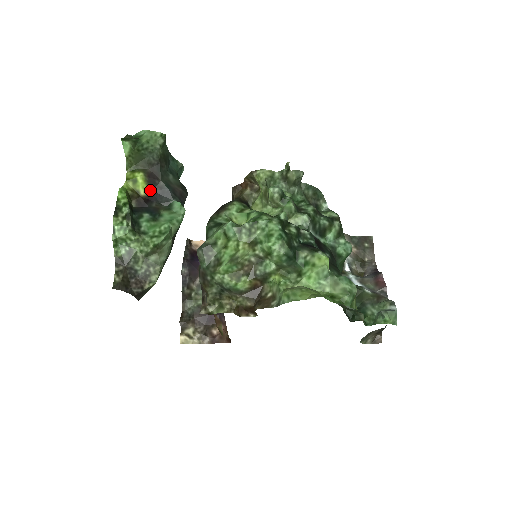
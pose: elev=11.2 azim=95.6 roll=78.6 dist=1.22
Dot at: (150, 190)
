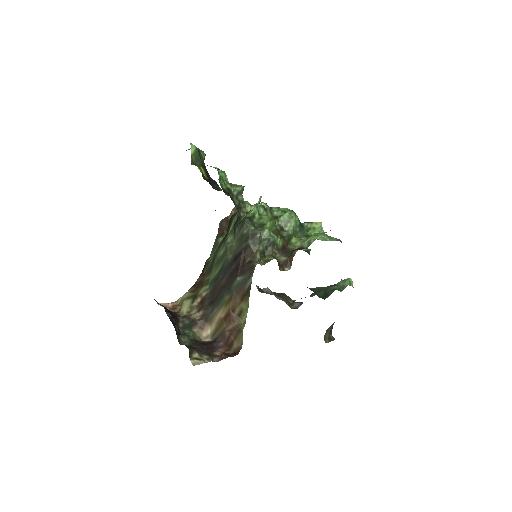
Dot at: (207, 178)
